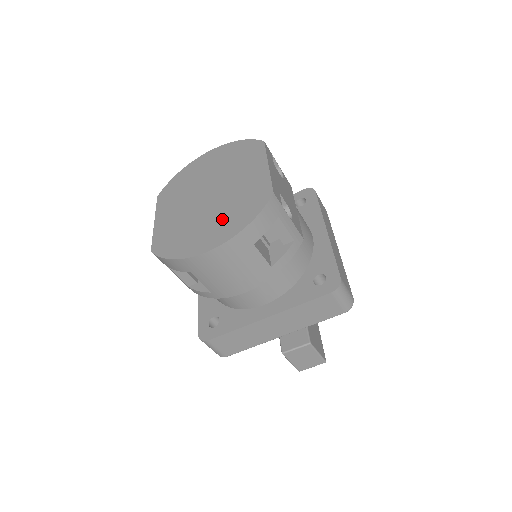
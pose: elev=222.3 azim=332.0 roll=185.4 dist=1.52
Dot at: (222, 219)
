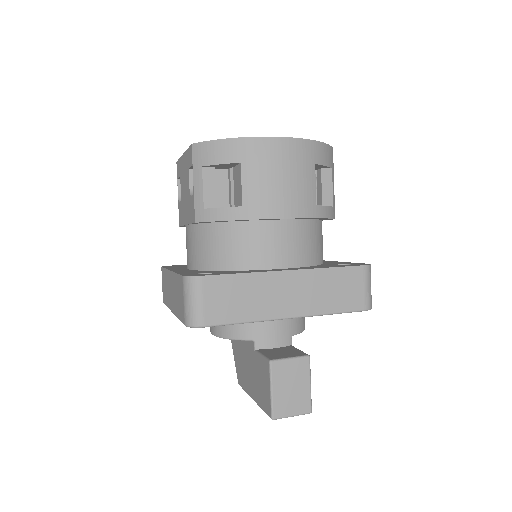
Dot at: occluded
